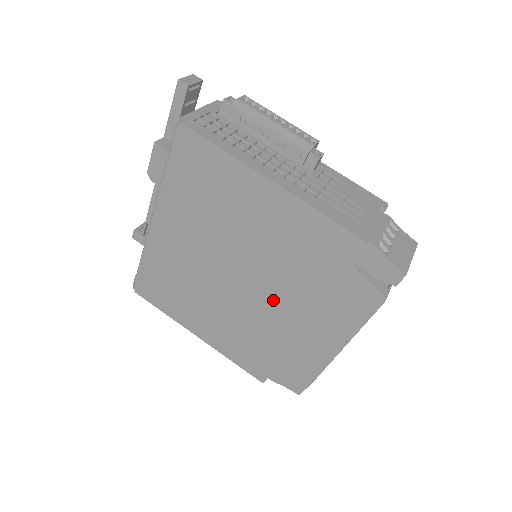
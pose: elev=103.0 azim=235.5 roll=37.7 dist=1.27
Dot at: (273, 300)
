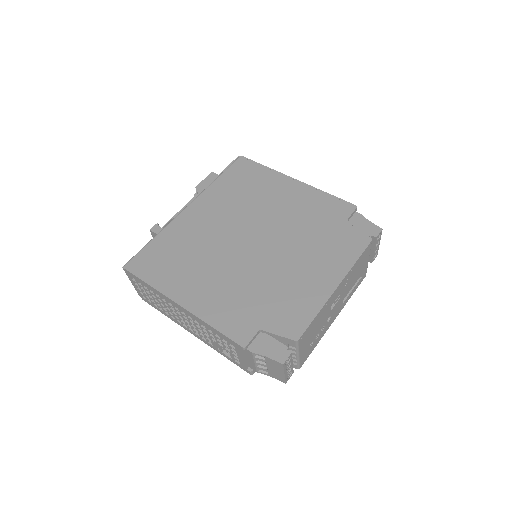
Dot at: (280, 253)
